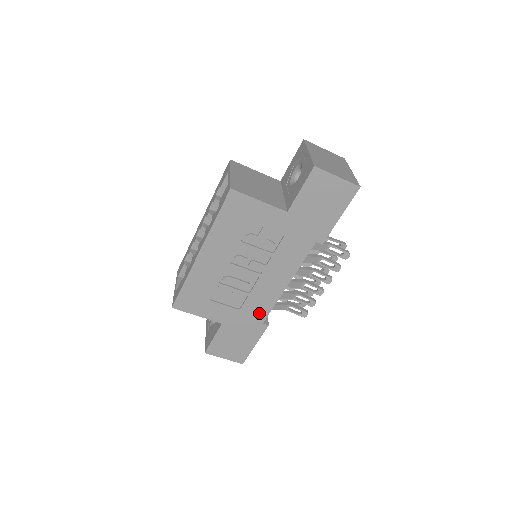
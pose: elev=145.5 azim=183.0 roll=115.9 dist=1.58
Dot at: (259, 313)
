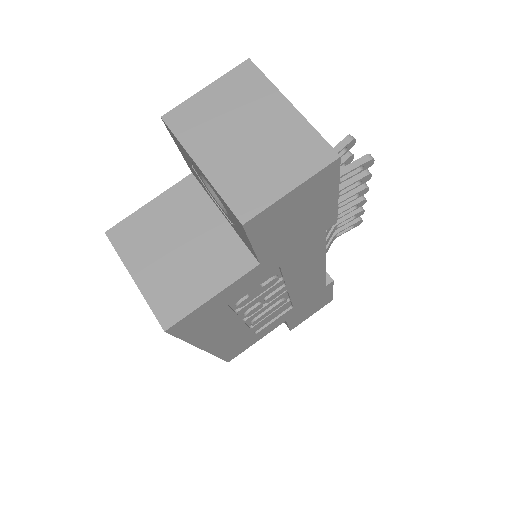
Dot at: (315, 290)
